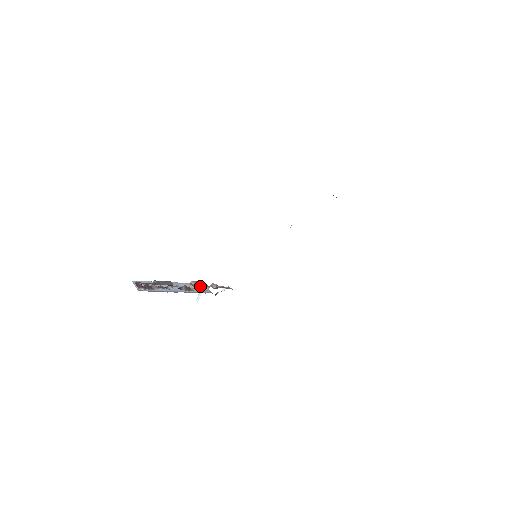
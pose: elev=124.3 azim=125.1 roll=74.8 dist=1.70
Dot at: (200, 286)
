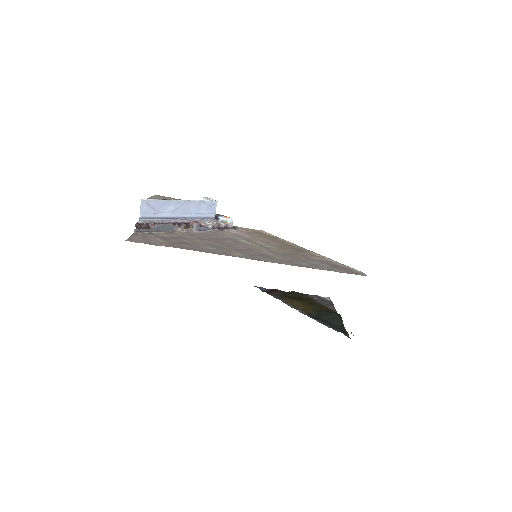
Dot at: (199, 230)
